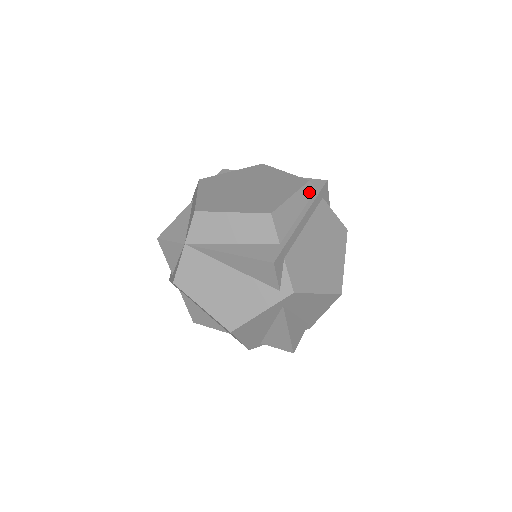
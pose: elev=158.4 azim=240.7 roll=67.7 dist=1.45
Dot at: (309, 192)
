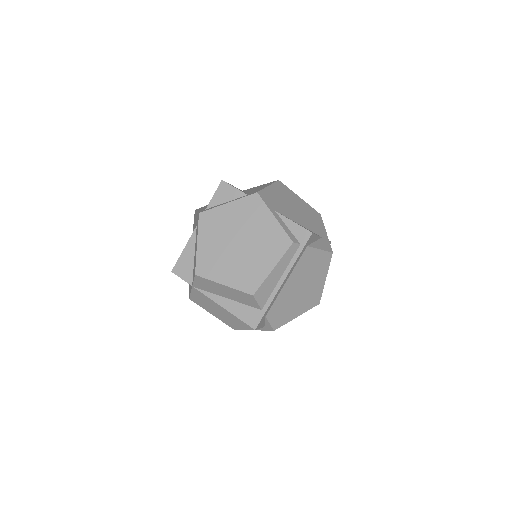
Dot at: (292, 252)
